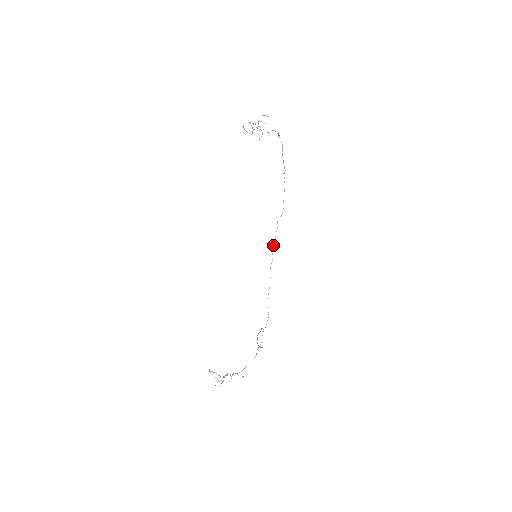
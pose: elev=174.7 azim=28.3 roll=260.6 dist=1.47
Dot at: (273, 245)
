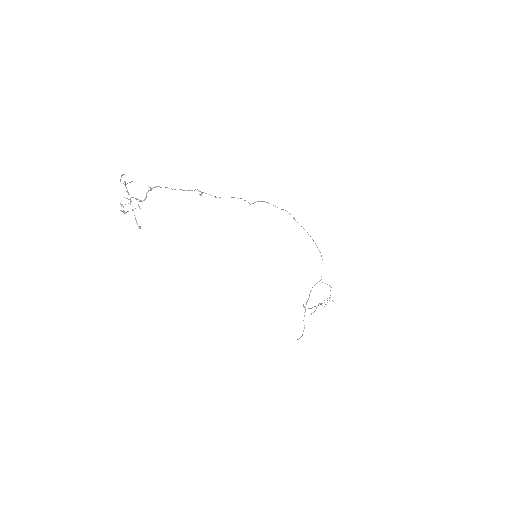
Dot at: occluded
